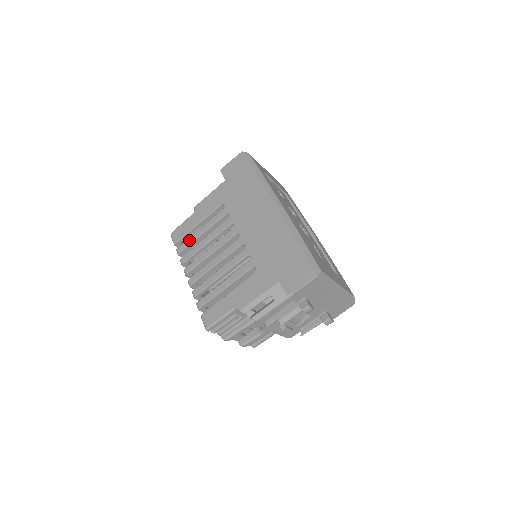
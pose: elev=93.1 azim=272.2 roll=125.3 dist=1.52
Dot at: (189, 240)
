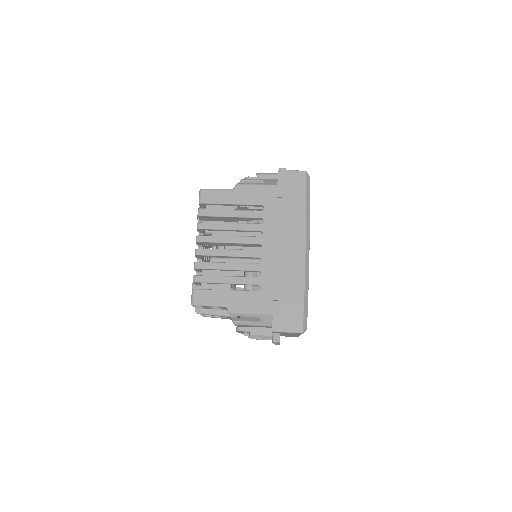
Dot at: (216, 212)
